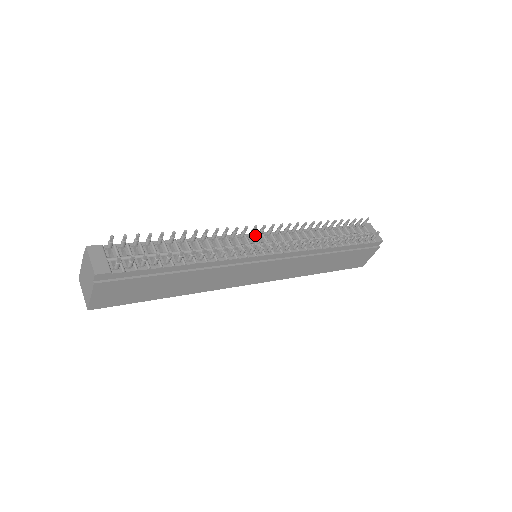
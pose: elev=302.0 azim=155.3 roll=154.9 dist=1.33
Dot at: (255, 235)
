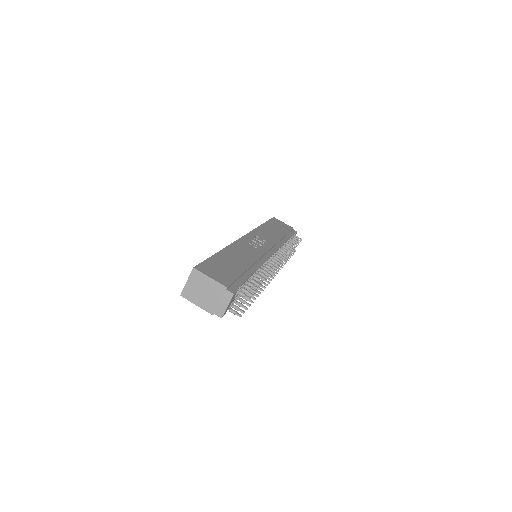
Dot at: (272, 258)
